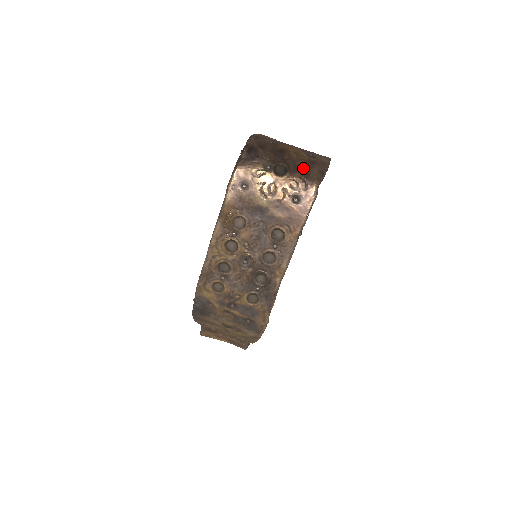
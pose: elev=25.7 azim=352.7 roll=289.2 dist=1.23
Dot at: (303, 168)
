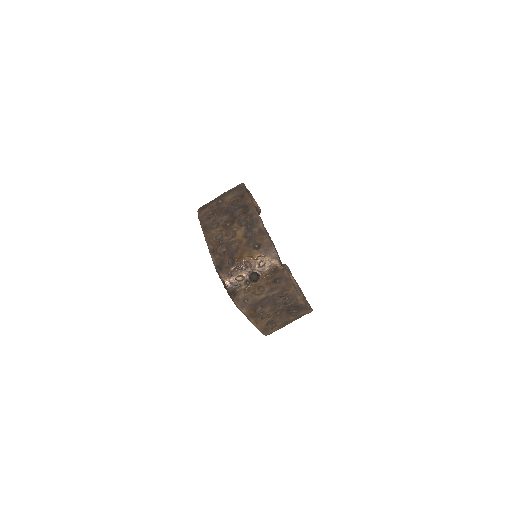
Dot at: (264, 263)
